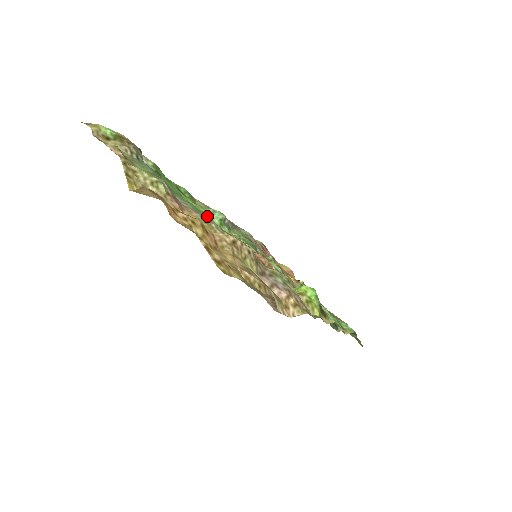
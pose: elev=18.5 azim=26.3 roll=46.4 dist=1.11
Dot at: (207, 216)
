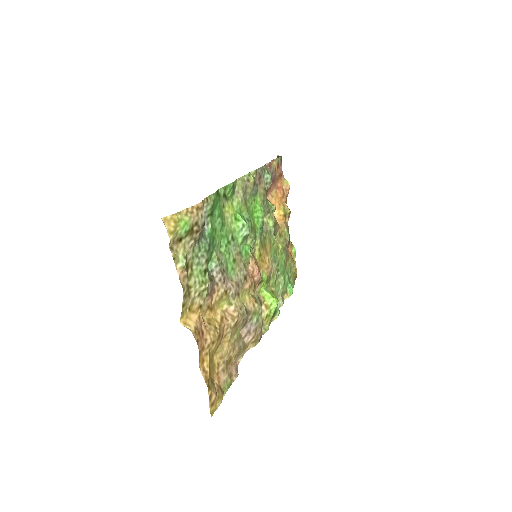
Dot at: (235, 239)
